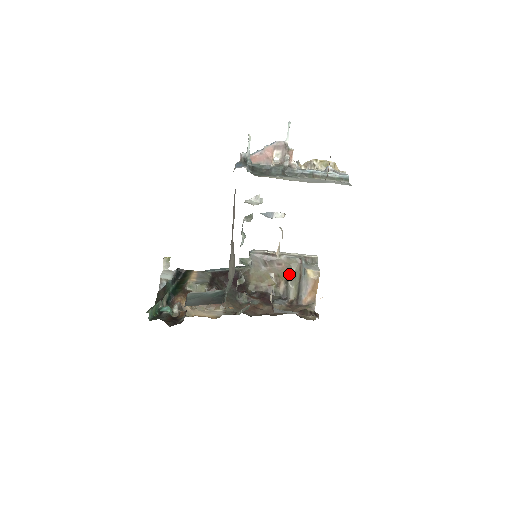
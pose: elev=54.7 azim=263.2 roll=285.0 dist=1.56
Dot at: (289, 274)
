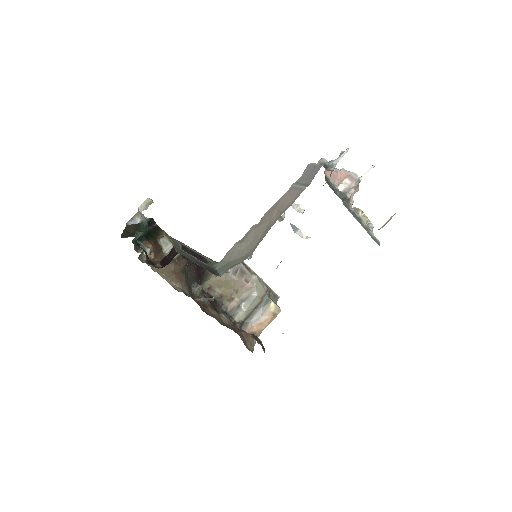
Dot at: (249, 296)
